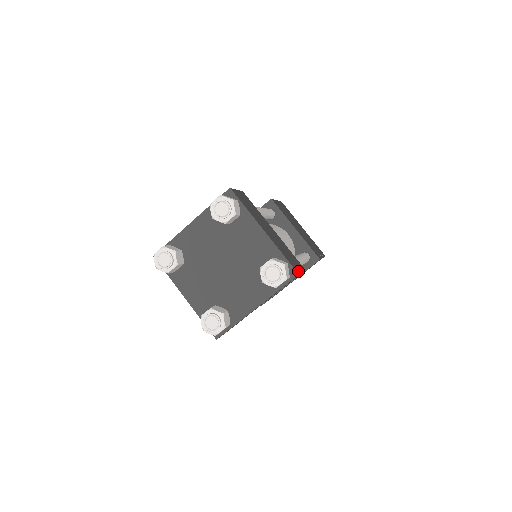
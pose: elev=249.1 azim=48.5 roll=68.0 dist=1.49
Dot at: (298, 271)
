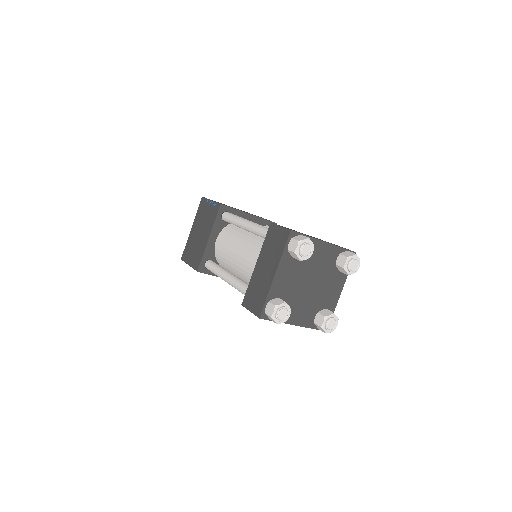
Dot at: occluded
